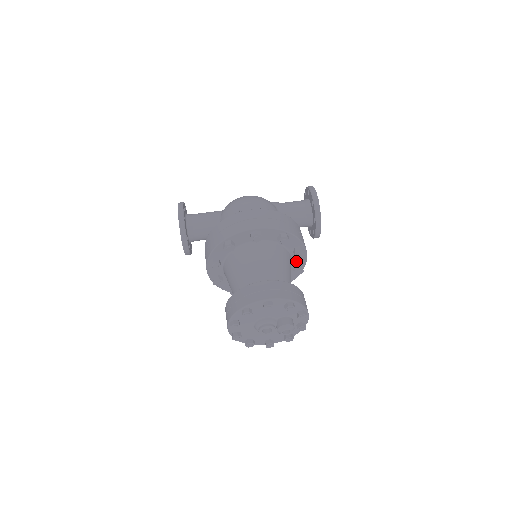
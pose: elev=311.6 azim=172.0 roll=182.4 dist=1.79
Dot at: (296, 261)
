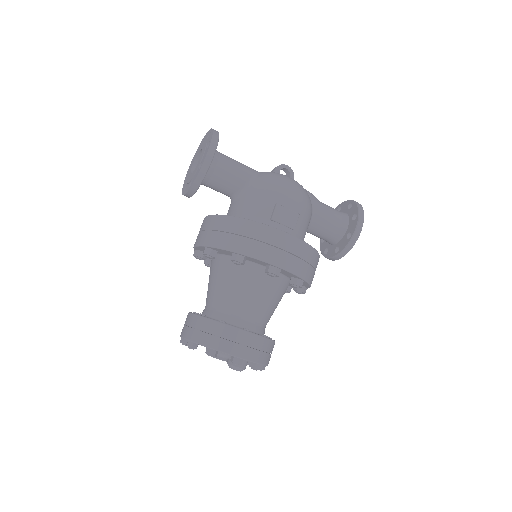
Dot at: occluded
